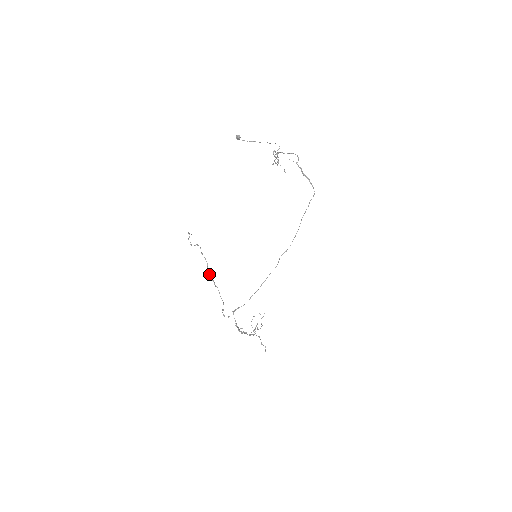
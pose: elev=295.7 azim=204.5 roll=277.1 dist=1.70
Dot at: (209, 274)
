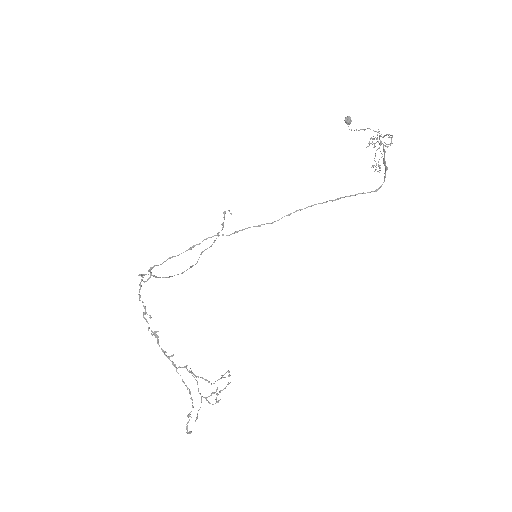
Dot at: (201, 254)
